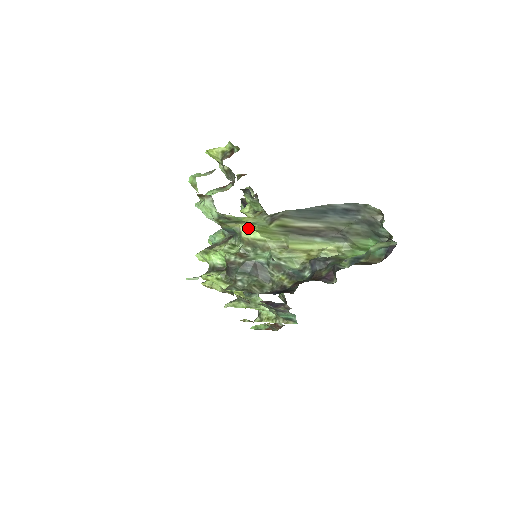
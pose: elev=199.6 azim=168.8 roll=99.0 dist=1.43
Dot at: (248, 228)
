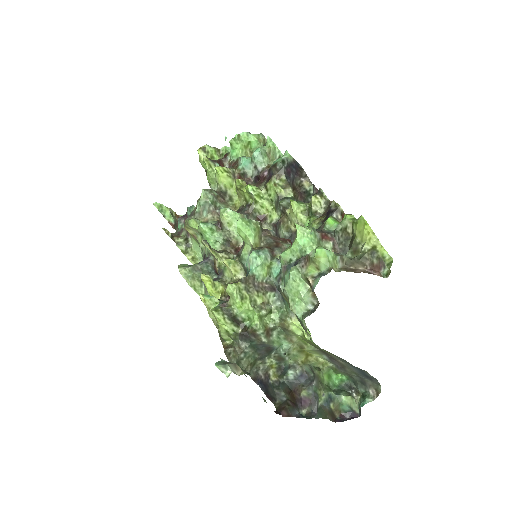
Dot at: (302, 327)
